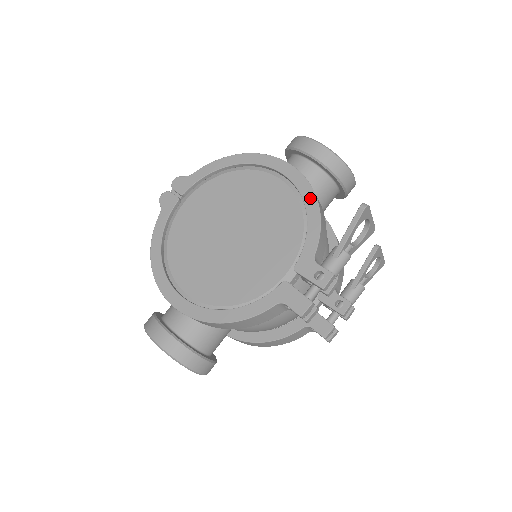
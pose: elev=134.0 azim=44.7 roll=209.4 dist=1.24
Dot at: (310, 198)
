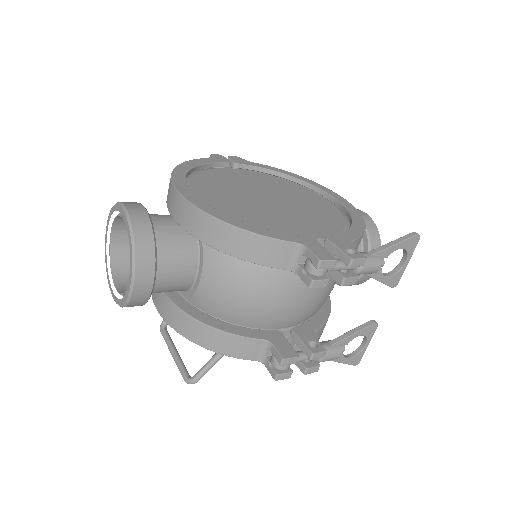
Dot at: (359, 219)
